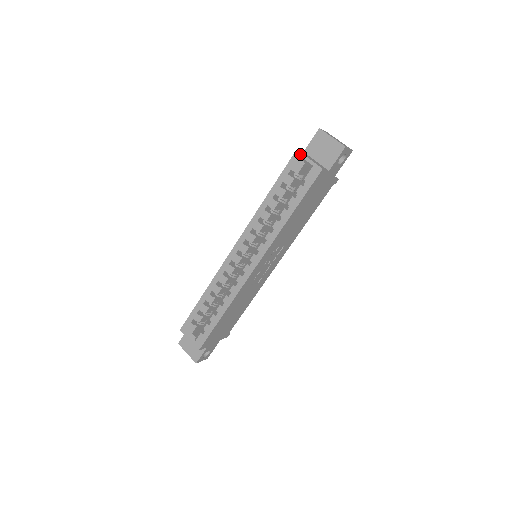
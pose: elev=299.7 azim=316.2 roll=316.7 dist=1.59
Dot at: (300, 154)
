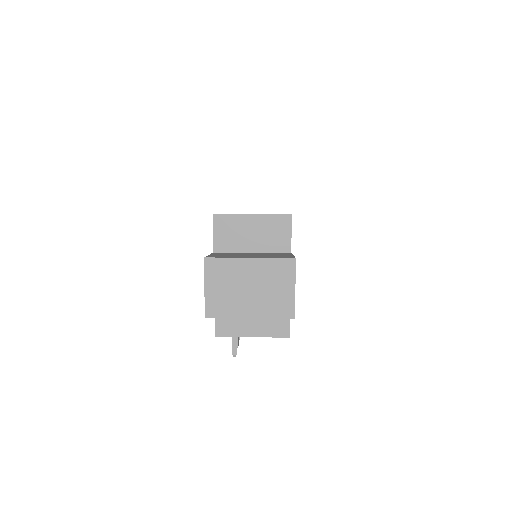
Dot at: occluded
